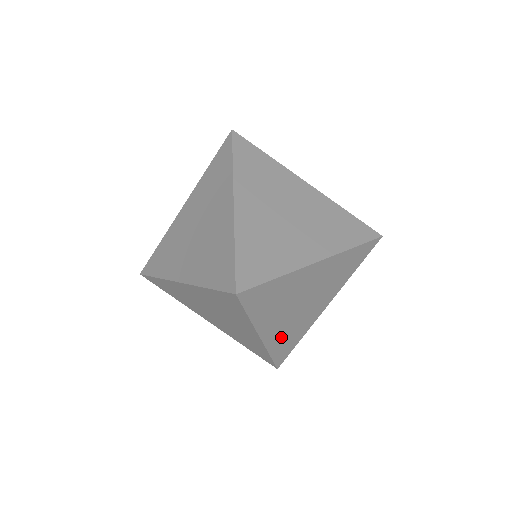
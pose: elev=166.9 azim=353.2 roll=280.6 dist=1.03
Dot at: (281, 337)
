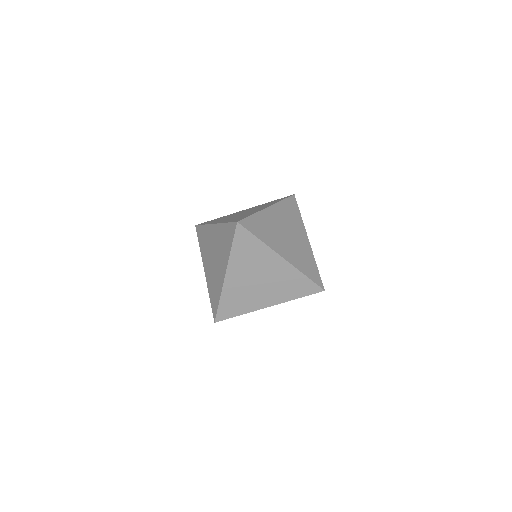
Dot at: (234, 293)
